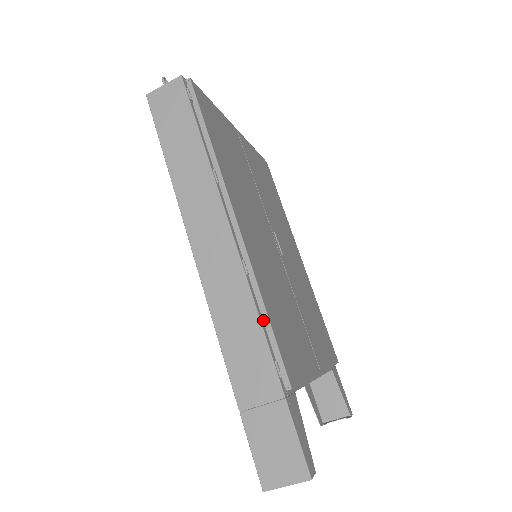
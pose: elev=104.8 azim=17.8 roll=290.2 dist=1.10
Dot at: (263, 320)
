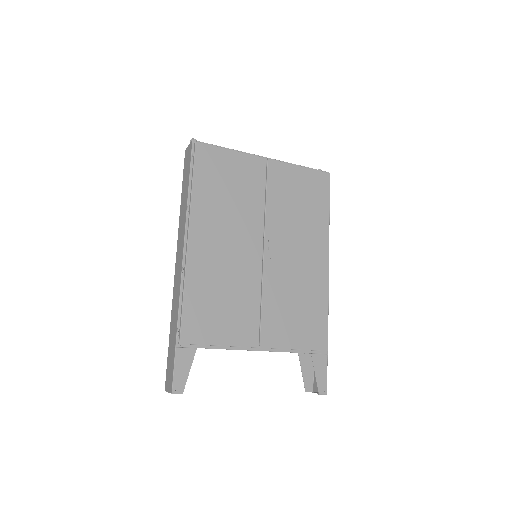
Dot at: (184, 301)
